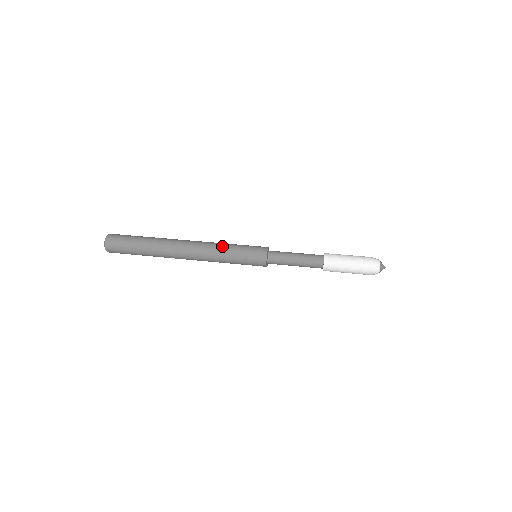
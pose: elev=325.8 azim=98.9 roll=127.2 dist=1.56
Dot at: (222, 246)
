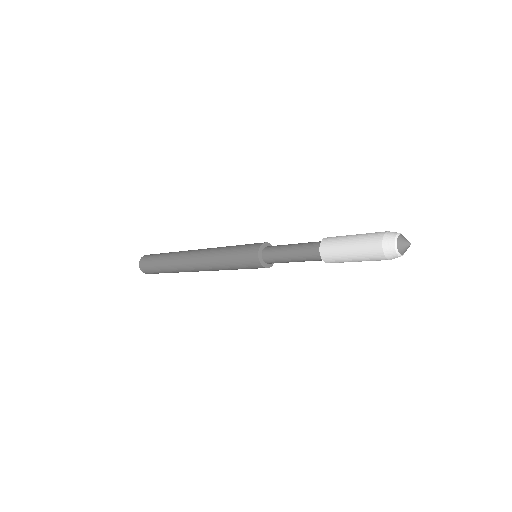
Dot at: occluded
